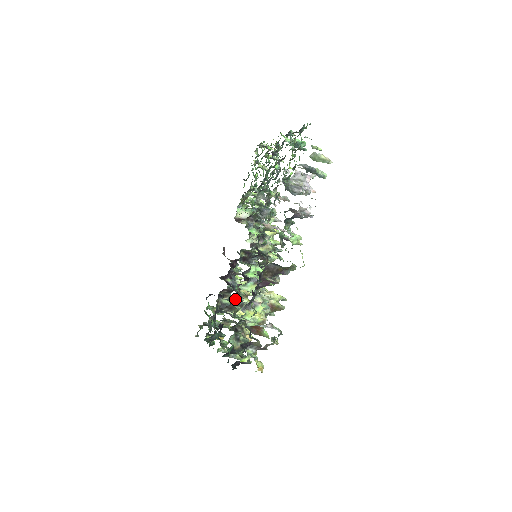
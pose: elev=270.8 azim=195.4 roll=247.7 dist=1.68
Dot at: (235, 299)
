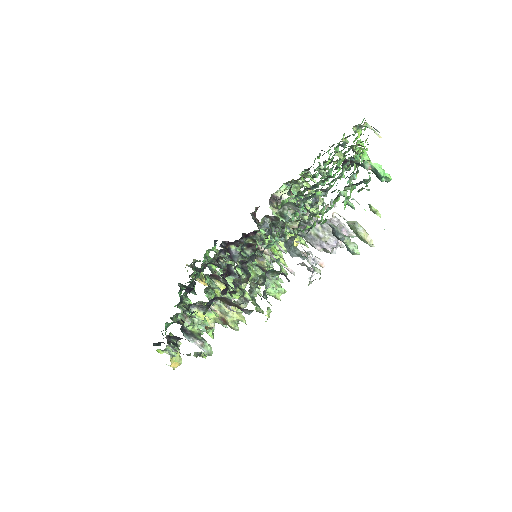
Dot at: occluded
